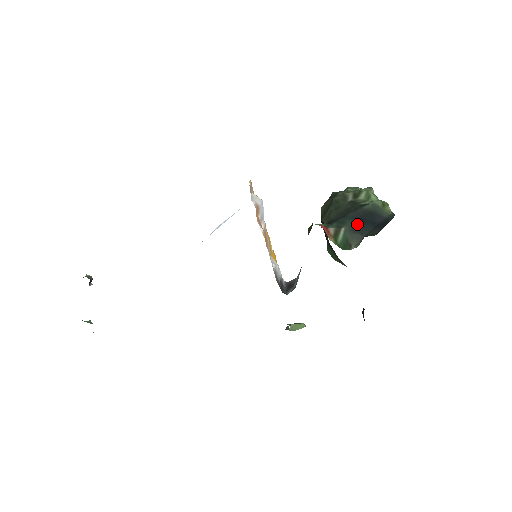
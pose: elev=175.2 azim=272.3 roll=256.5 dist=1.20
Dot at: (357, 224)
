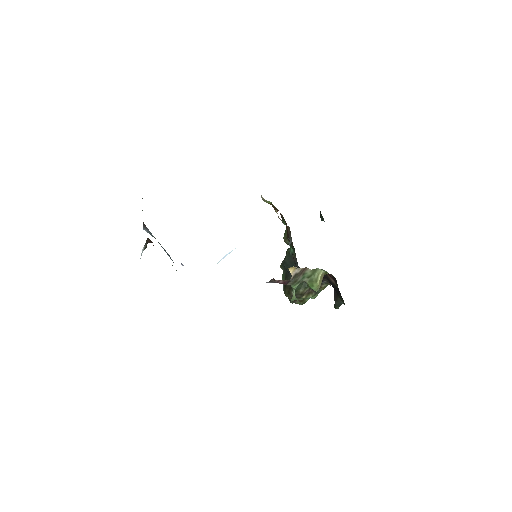
Dot at: occluded
